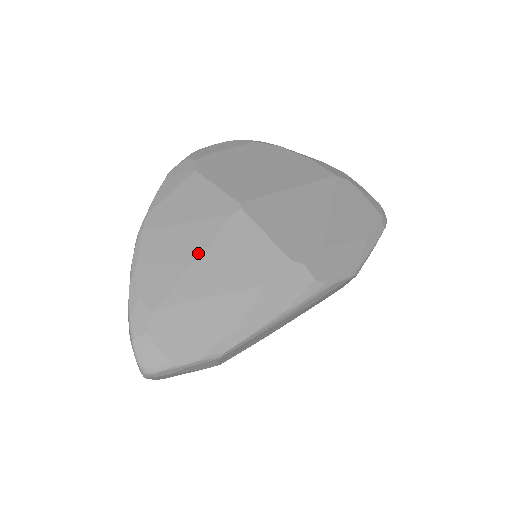
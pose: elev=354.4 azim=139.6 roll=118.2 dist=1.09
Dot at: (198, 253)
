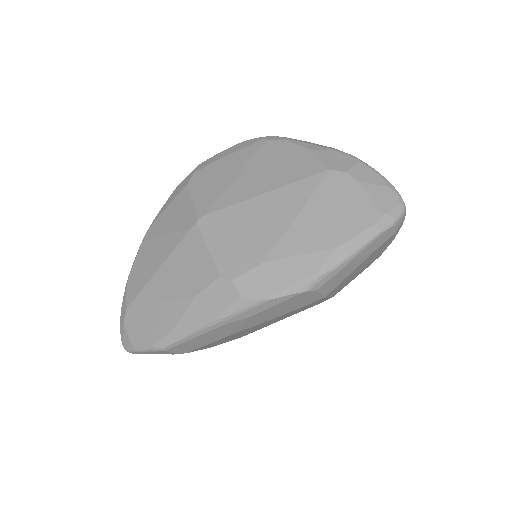
Dot at: (161, 264)
